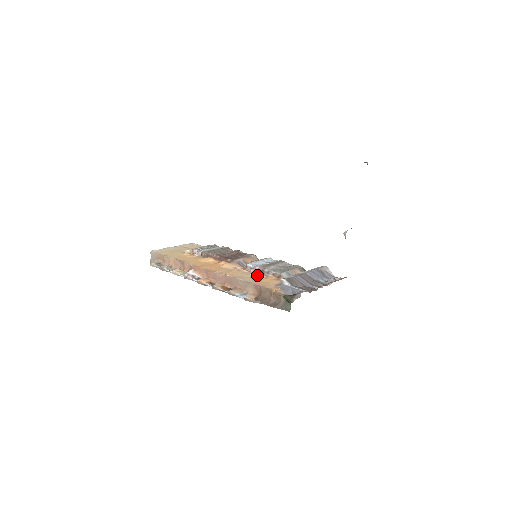
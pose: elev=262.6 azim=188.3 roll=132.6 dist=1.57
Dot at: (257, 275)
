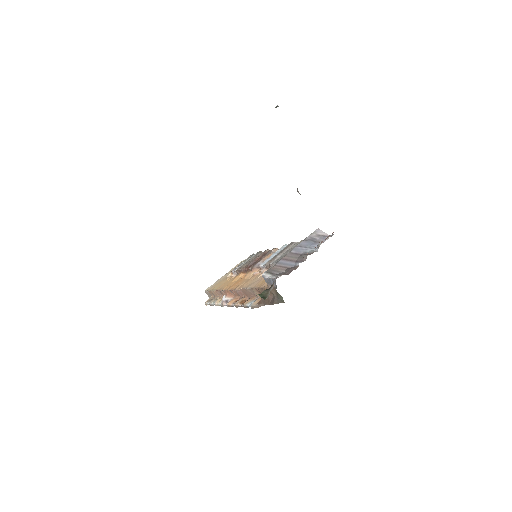
Dot at: occluded
